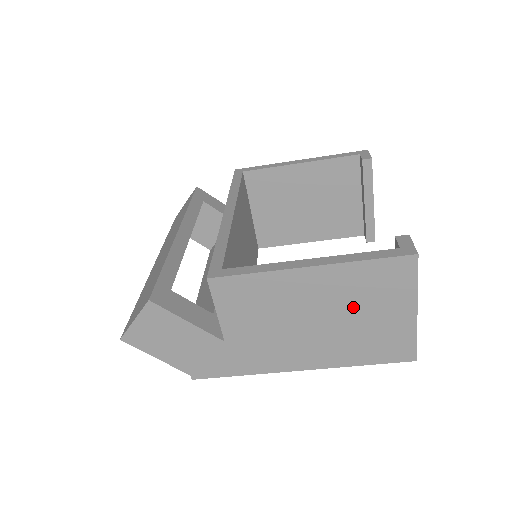
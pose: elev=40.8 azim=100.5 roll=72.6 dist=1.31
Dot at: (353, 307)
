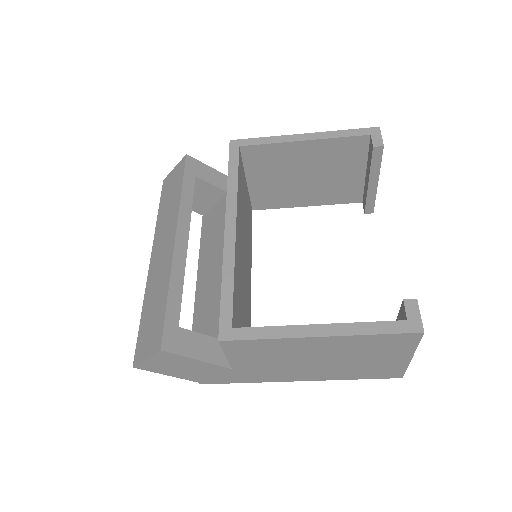
Dot at: (355, 355)
